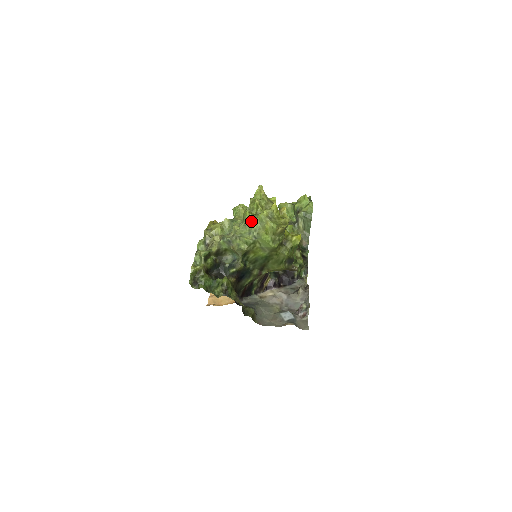
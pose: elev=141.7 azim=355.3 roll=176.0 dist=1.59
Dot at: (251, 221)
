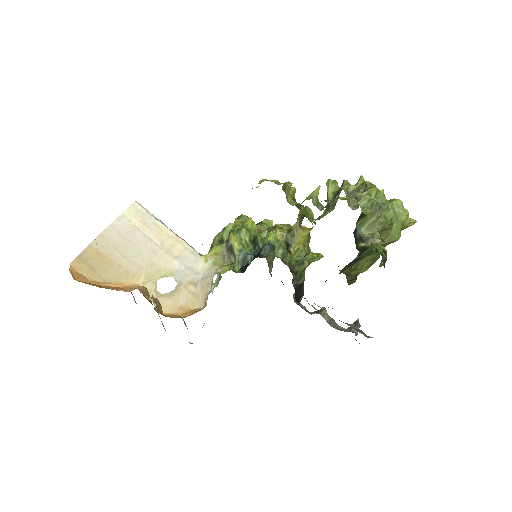
Dot at: (386, 201)
